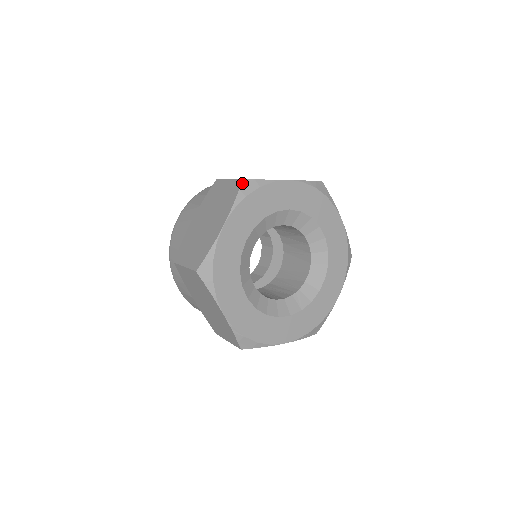
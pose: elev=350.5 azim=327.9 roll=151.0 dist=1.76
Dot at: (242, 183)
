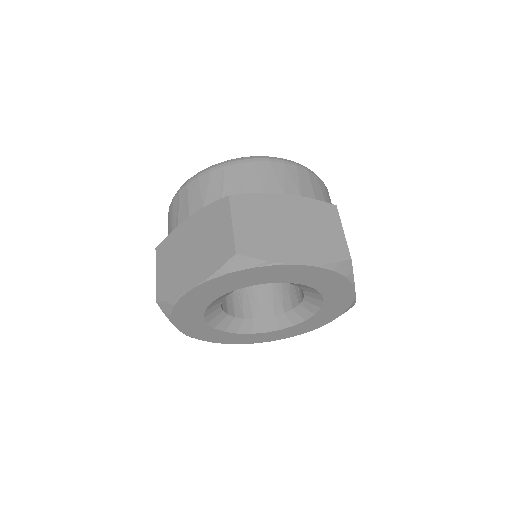
Dot at: (159, 305)
